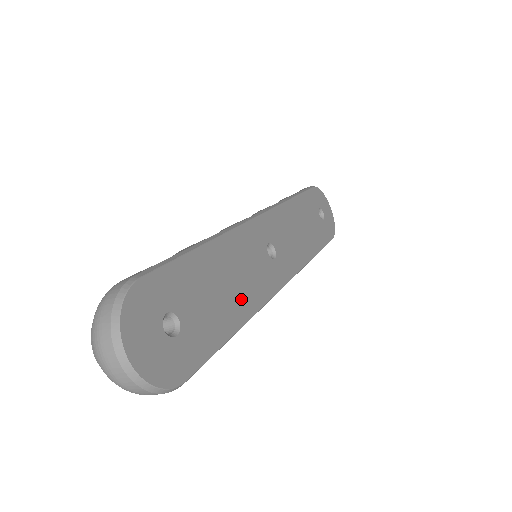
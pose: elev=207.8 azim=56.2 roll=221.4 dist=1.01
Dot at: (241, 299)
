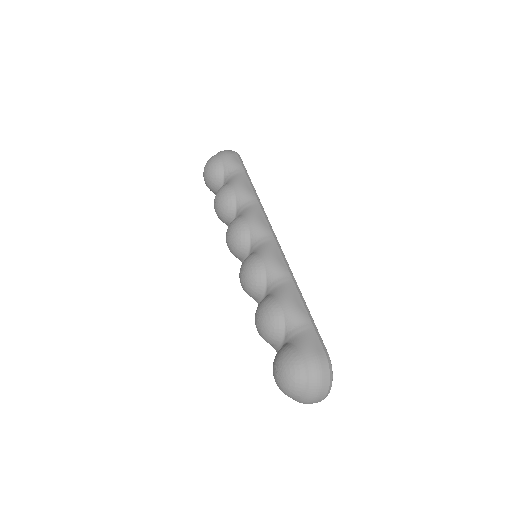
Dot at: occluded
